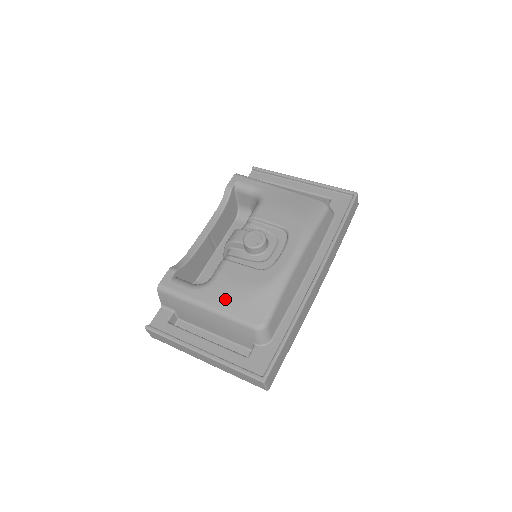
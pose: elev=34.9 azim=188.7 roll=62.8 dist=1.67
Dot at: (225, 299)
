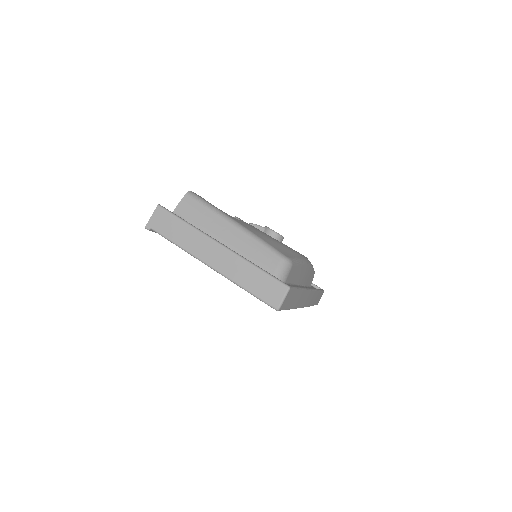
Dot at: (255, 231)
